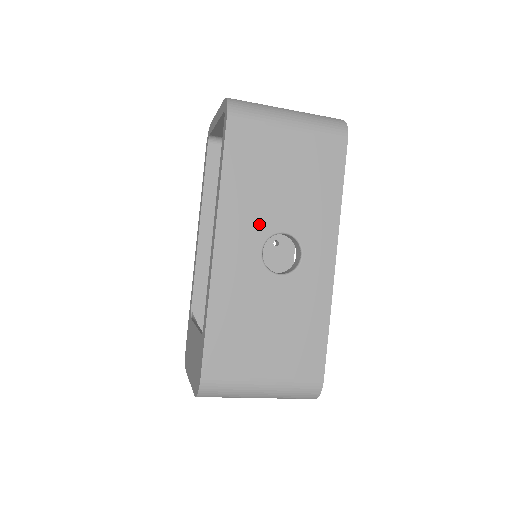
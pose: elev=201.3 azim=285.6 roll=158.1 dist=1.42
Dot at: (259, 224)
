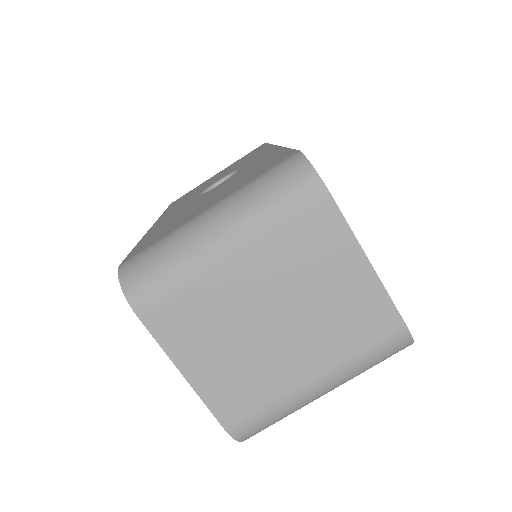
Dot at: occluded
